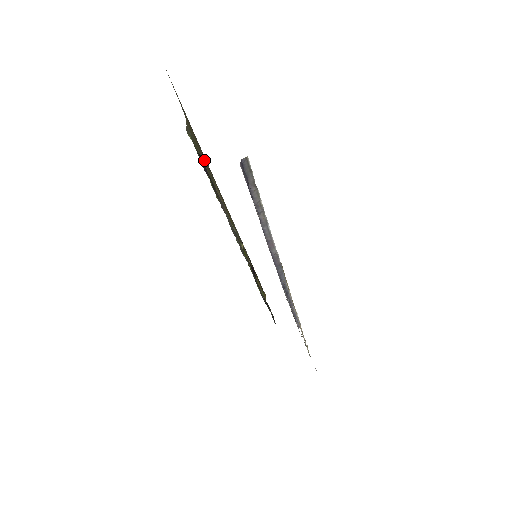
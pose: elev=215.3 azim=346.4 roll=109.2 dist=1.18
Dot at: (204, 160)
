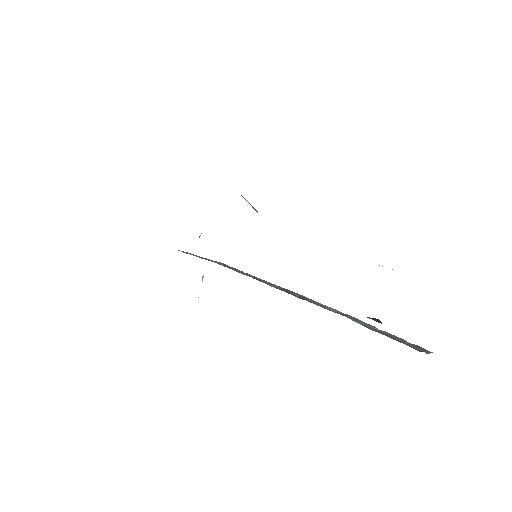
Dot at: occluded
